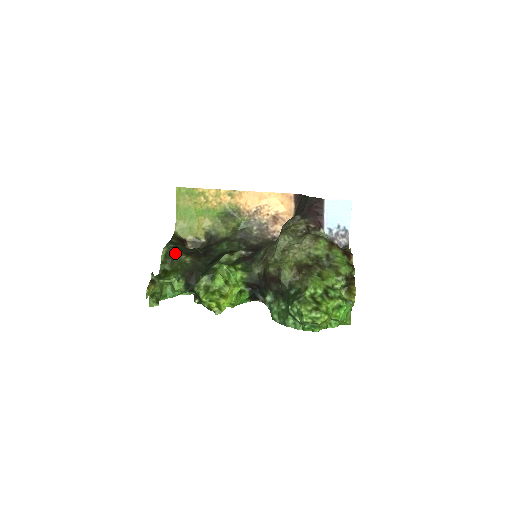
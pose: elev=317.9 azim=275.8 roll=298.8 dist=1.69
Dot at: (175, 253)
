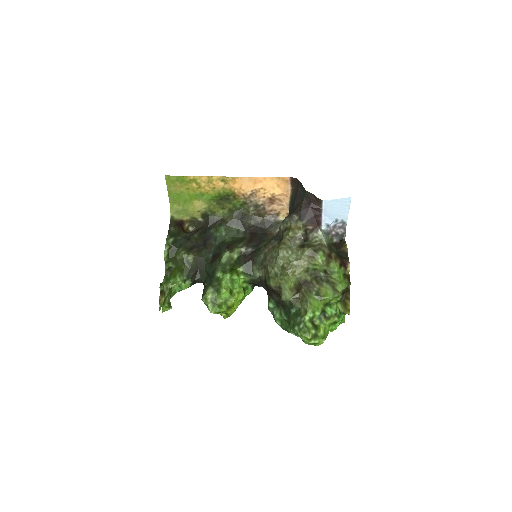
Dot at: (176, 250)
